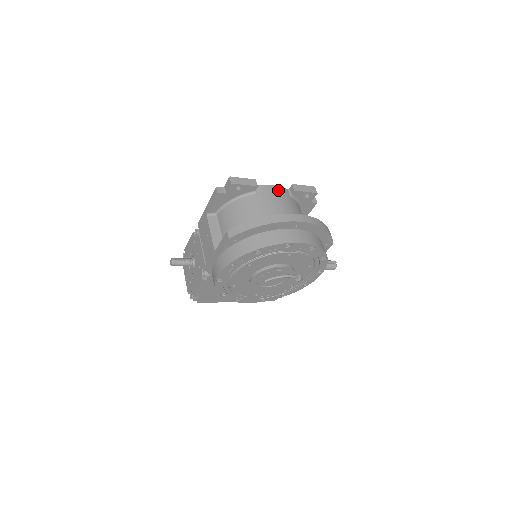
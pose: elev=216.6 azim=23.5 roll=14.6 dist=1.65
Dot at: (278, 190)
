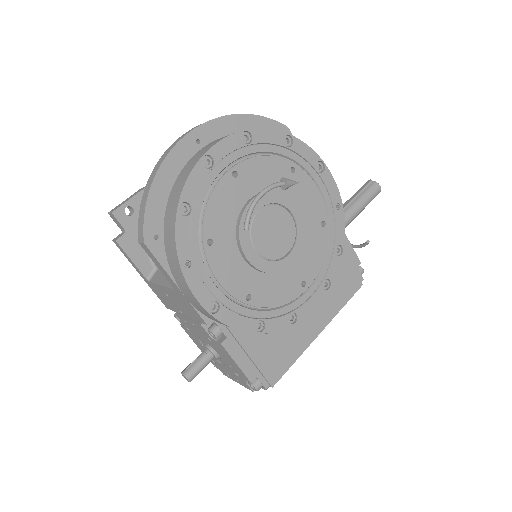
Dot at: occluded
